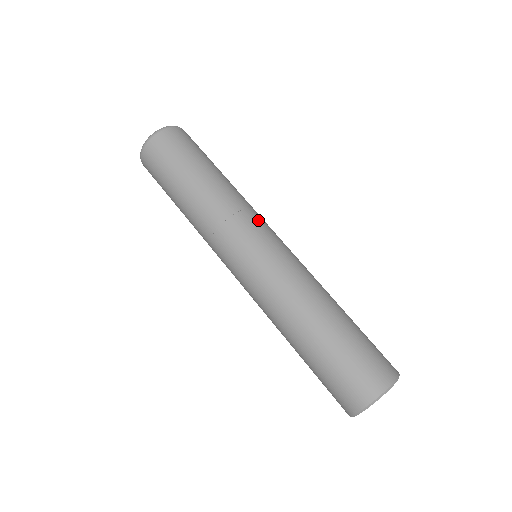
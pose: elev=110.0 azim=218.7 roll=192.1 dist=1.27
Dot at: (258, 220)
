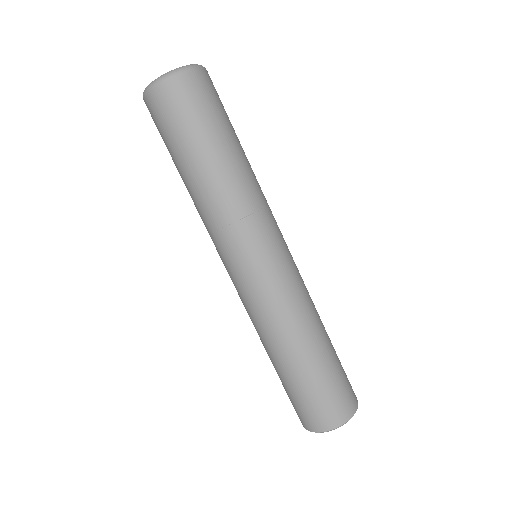
Dot at: (256, 234)
